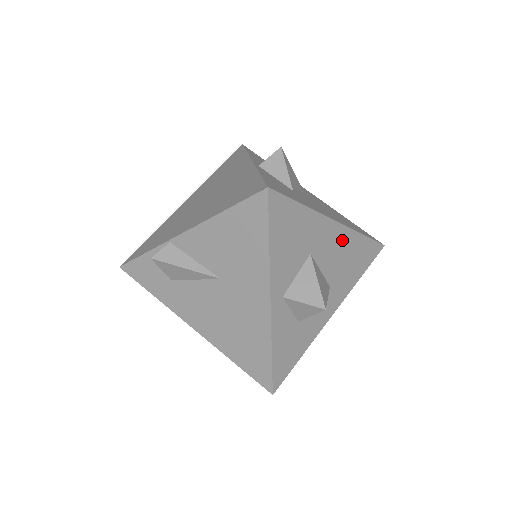
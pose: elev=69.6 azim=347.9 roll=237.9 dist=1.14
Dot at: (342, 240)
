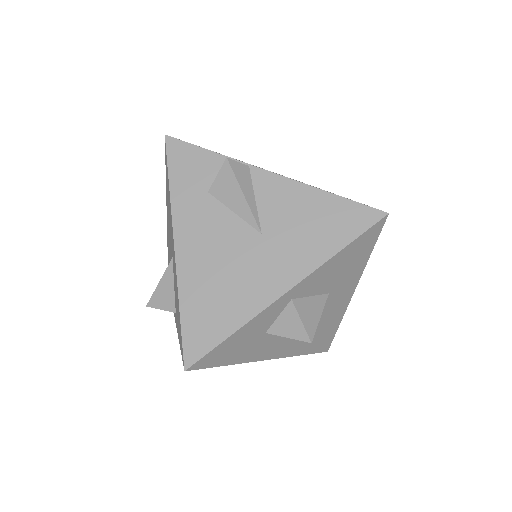
Dot at: (337, 311)
